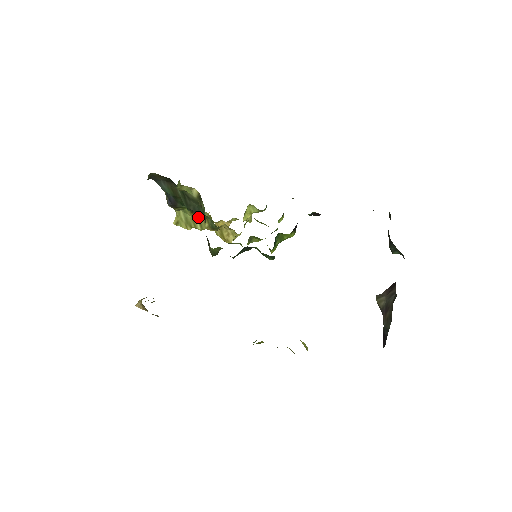
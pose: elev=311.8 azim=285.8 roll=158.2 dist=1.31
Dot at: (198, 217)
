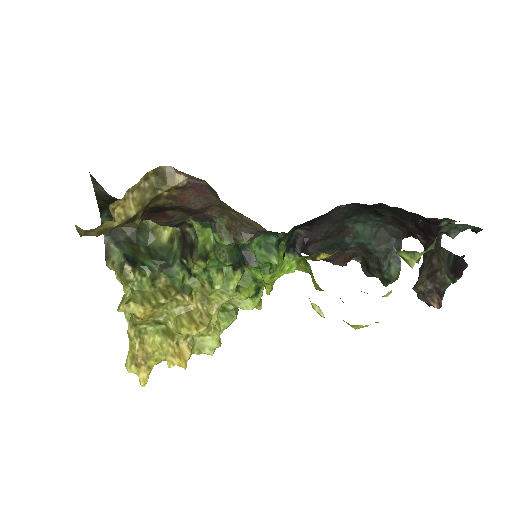
Dot at: (160, 291)
